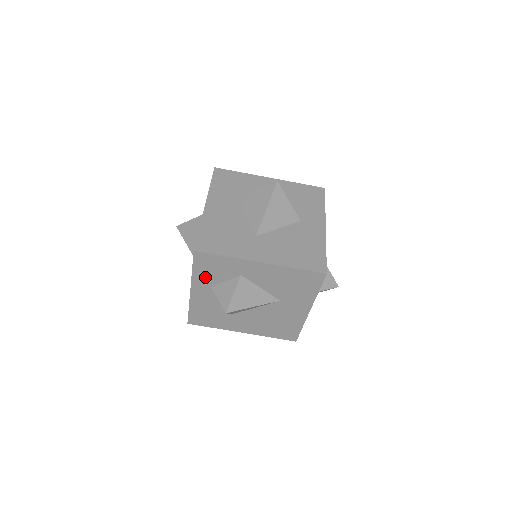
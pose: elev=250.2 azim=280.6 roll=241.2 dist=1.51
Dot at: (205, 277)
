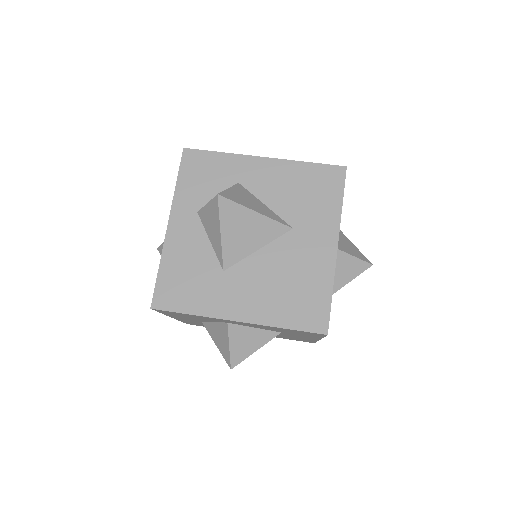
Dot at: (192, 194)
